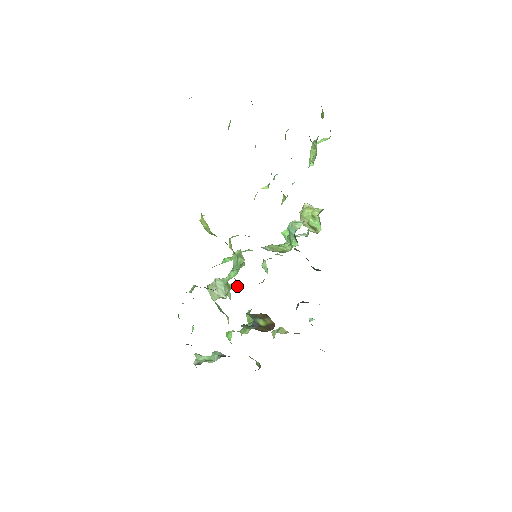
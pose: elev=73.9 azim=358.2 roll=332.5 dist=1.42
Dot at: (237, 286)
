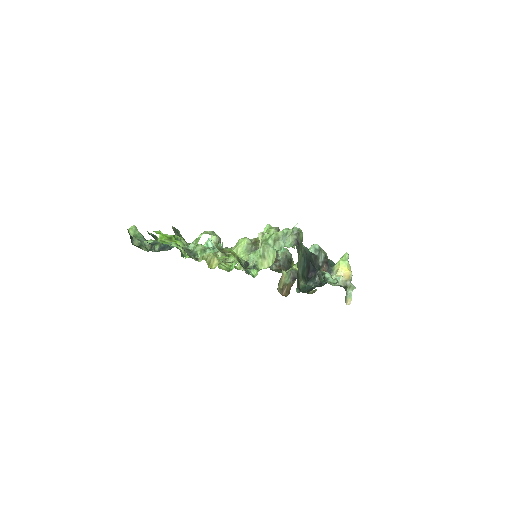
Dot at: occluded
